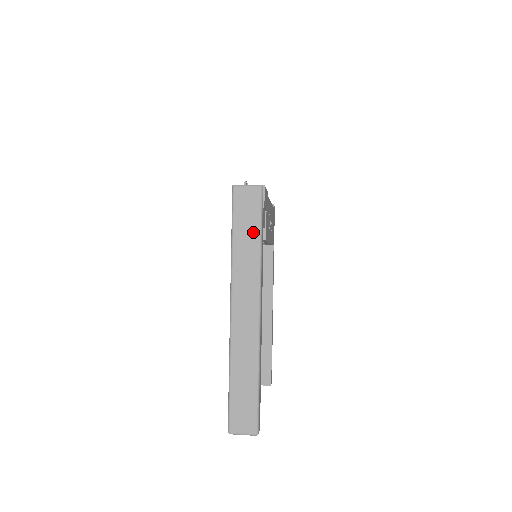
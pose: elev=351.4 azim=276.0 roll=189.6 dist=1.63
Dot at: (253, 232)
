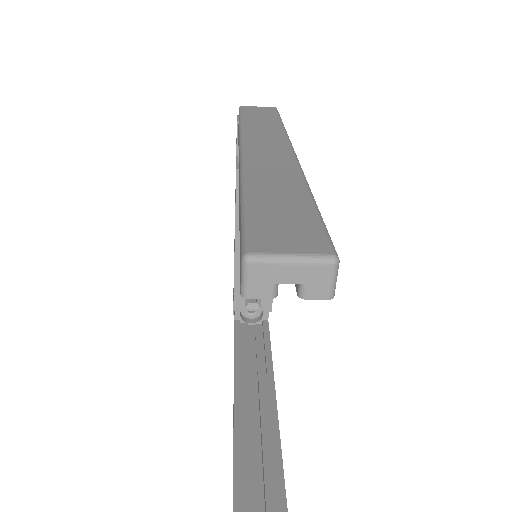
Dot at: (270, 119)
